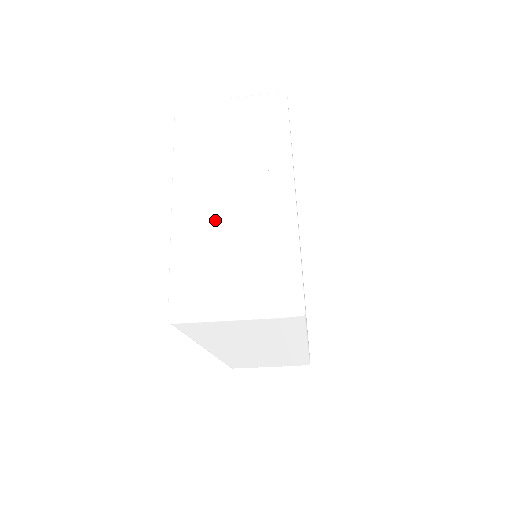
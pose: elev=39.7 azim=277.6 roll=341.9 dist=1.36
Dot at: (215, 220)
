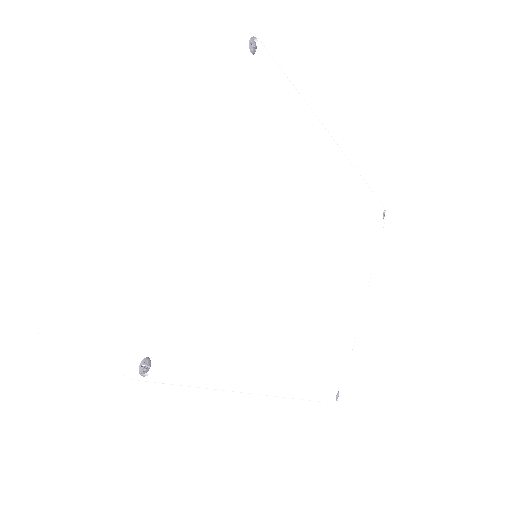
Dot at: (107, 215)
